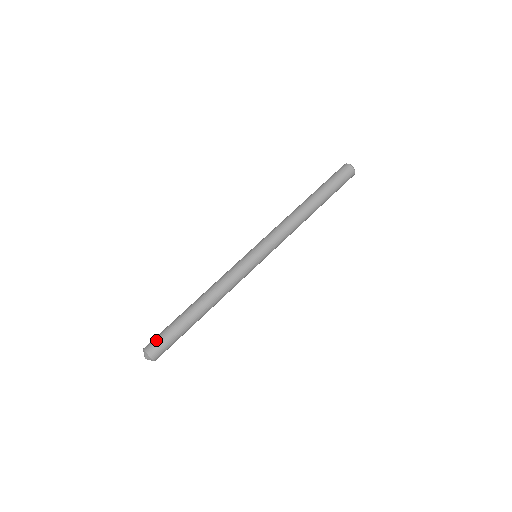
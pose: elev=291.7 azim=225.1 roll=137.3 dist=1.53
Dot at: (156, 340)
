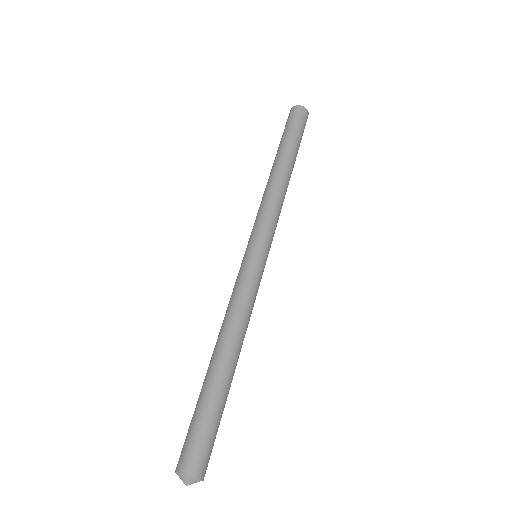
Dot at: (203, 449)
